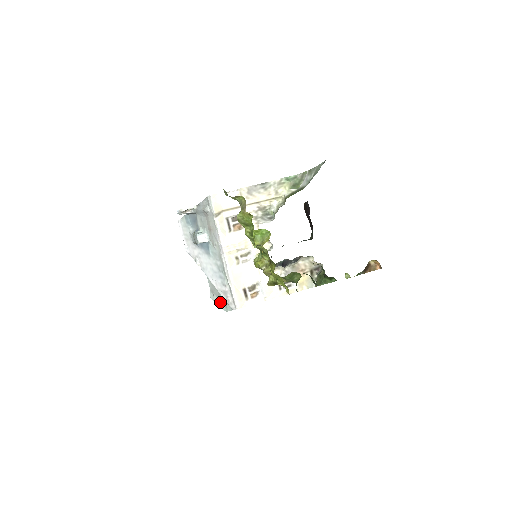
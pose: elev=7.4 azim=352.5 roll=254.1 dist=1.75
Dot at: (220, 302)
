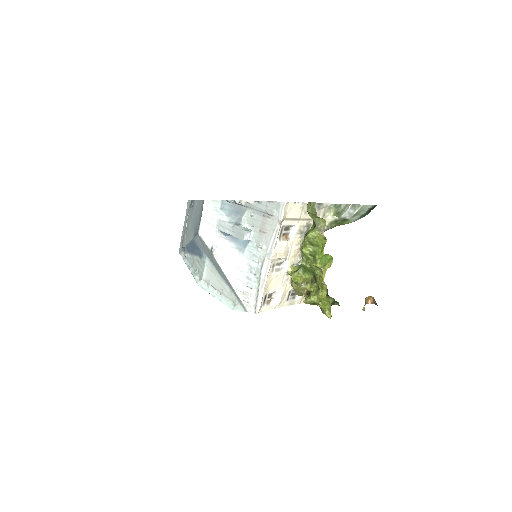
Dot at: (221, 297)
